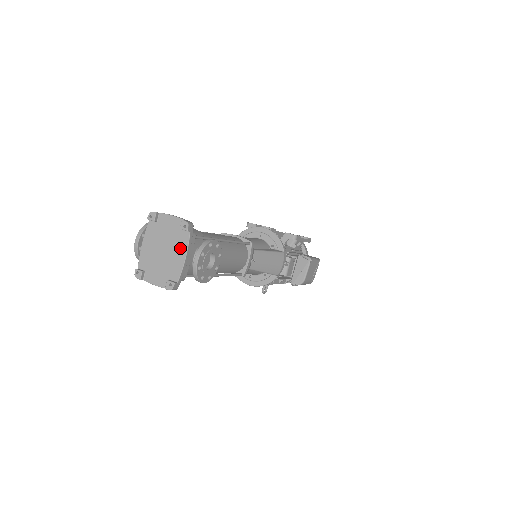
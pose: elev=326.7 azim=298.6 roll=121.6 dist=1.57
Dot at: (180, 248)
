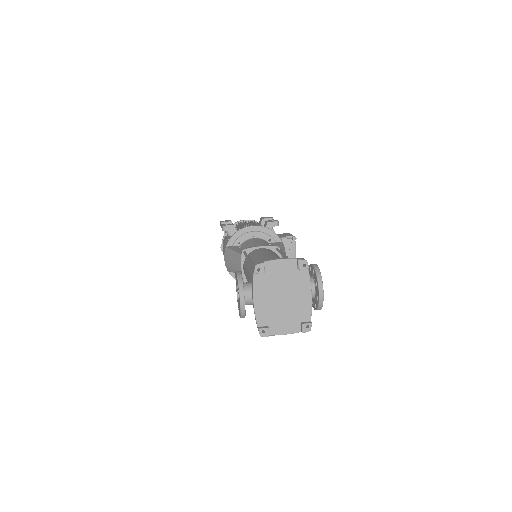
Dot at: (302, 288)
